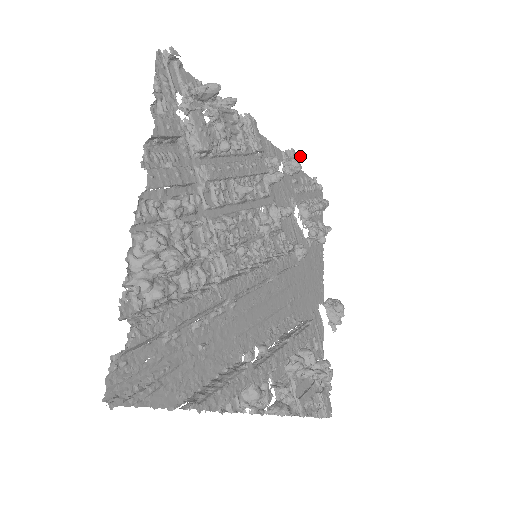
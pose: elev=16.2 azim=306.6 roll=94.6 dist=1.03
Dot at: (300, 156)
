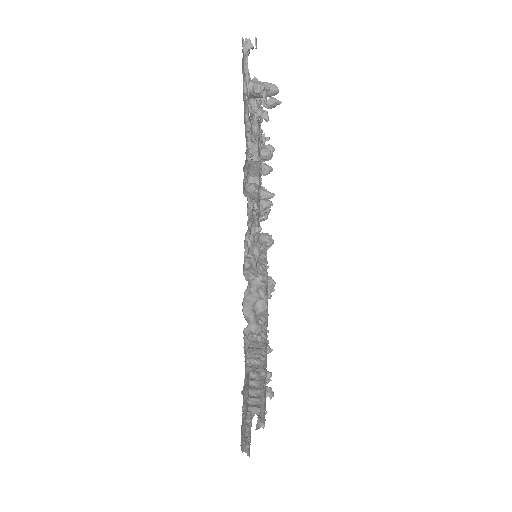
Dot at: (267, 140)
